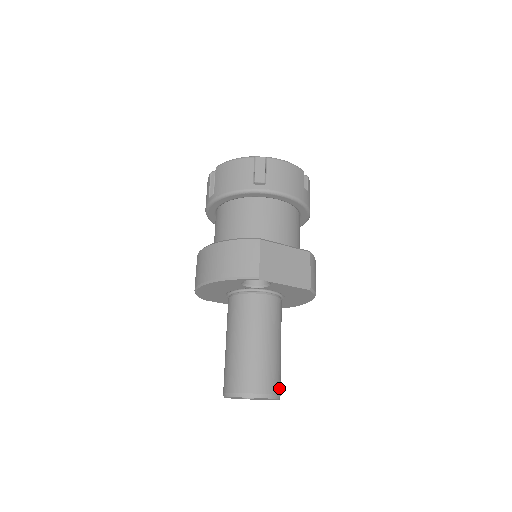
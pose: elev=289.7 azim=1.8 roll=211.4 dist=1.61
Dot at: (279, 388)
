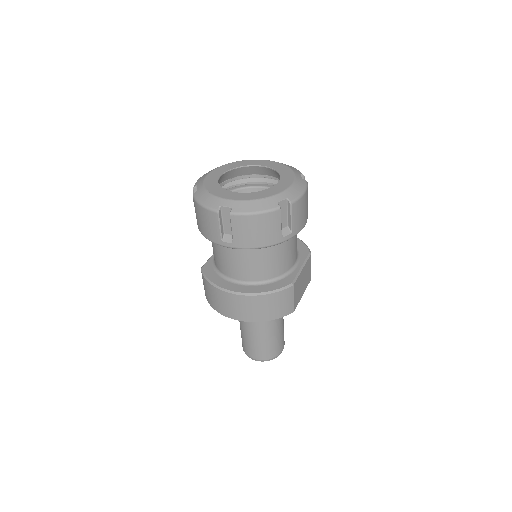
Dot at: occluded
